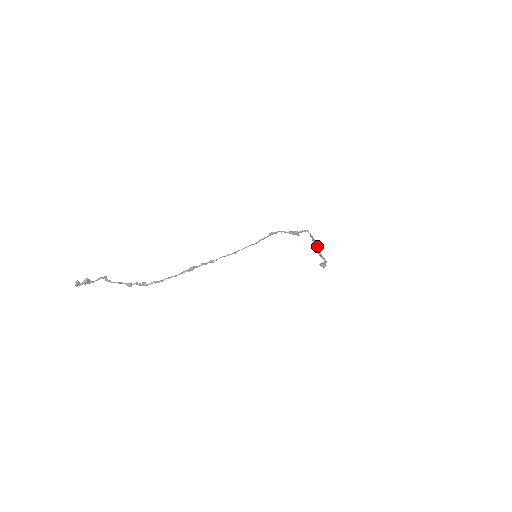
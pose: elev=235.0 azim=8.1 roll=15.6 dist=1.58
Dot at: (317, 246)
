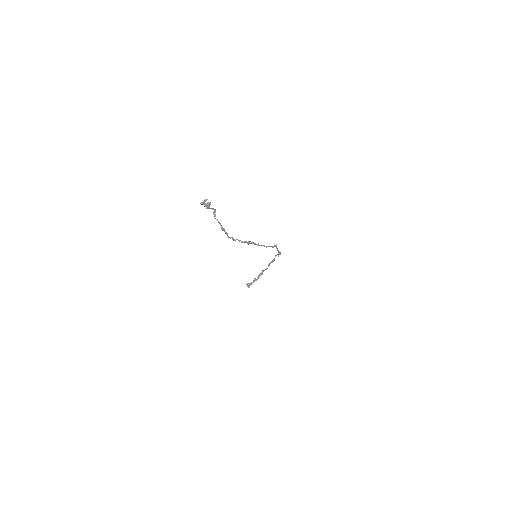
Dot at: occluded
